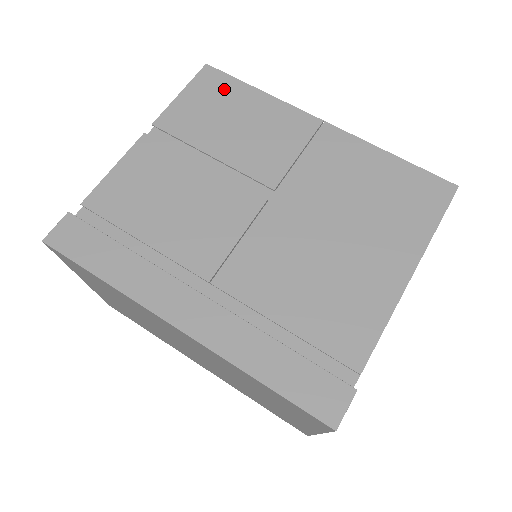
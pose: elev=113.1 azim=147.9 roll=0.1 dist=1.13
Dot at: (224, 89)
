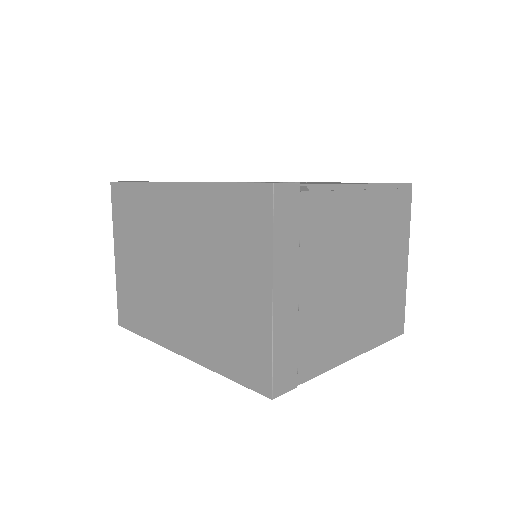
Dot at: occluded
